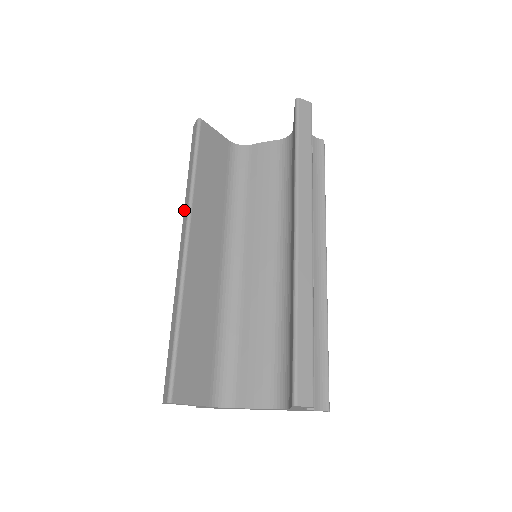
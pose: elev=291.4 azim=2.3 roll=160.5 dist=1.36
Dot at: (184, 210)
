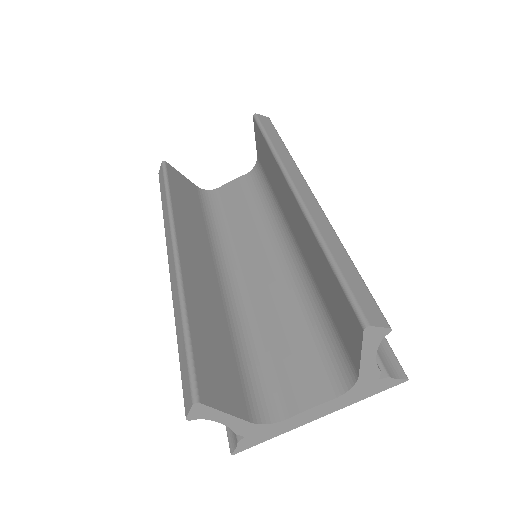
Dot at: (165, 230)
